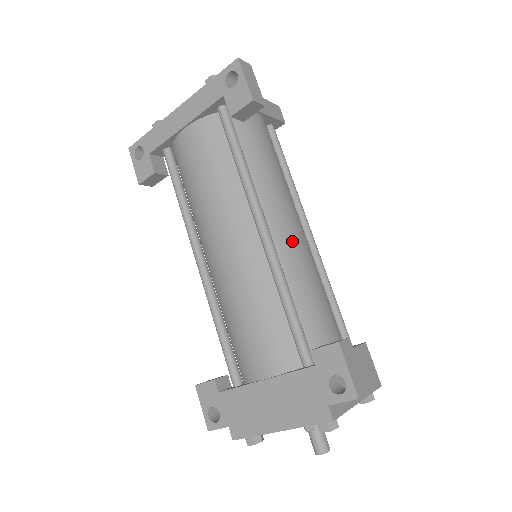
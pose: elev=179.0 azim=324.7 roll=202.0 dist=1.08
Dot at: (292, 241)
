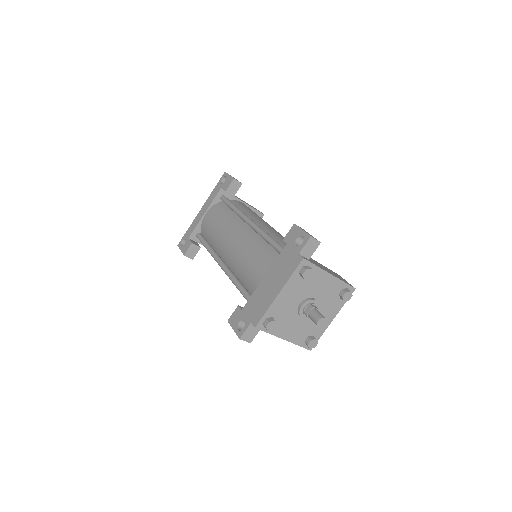
Dot at: (270, 229)
